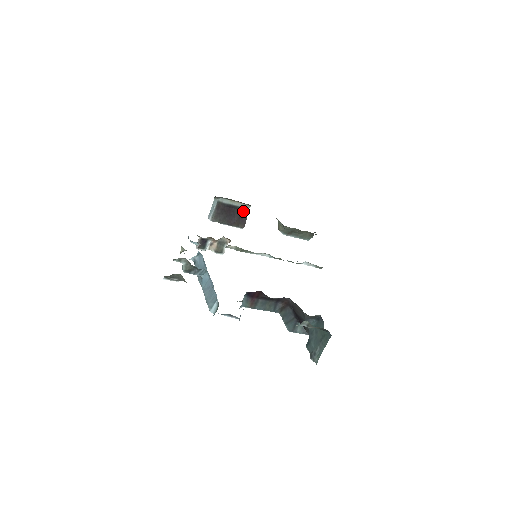
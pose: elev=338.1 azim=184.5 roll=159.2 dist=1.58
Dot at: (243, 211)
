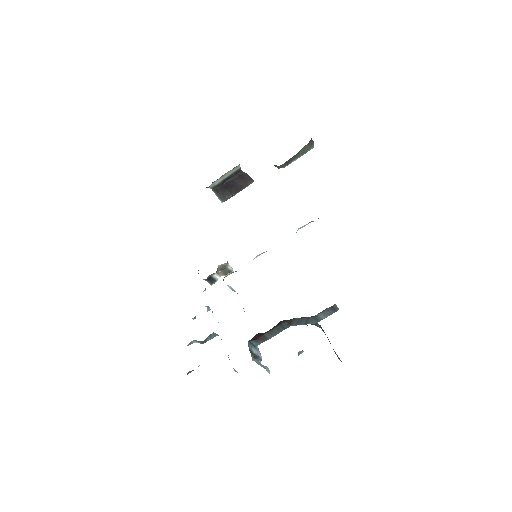
Dot at: (238, 173)
